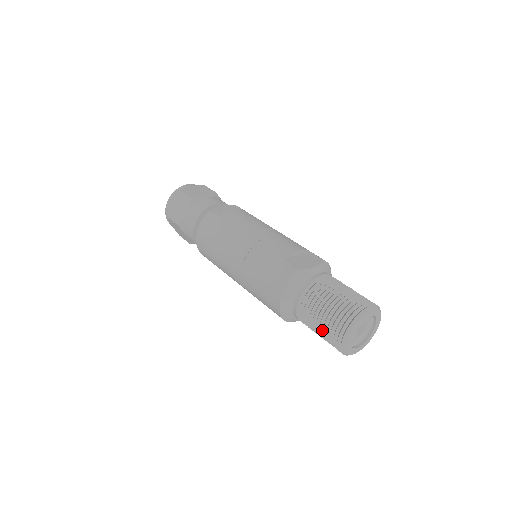
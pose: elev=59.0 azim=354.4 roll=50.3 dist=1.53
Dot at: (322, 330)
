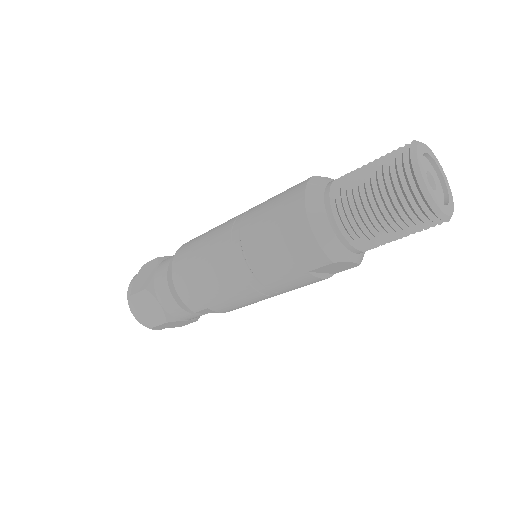
Dot at: (380, 199)
